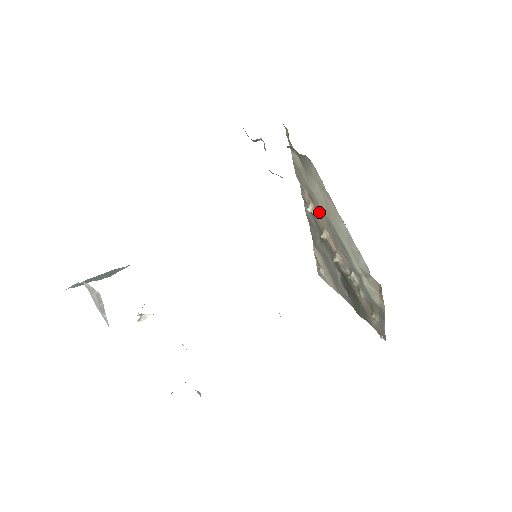
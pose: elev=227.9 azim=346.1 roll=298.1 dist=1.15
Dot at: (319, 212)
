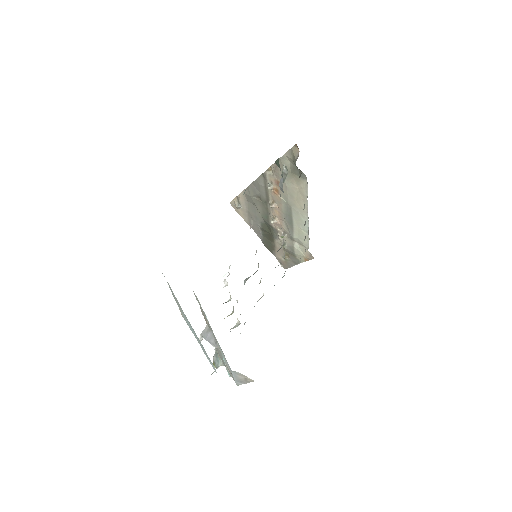
Dot at: occluded
